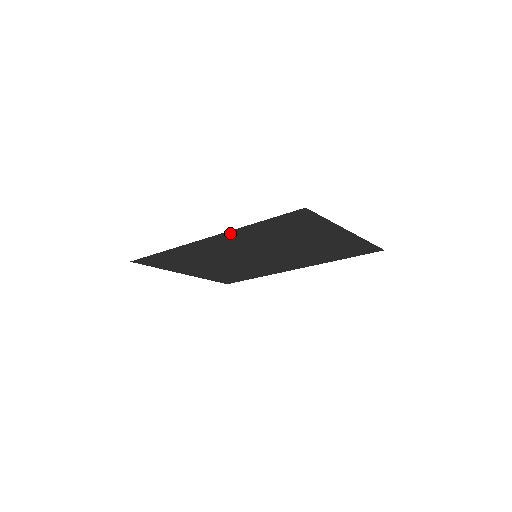
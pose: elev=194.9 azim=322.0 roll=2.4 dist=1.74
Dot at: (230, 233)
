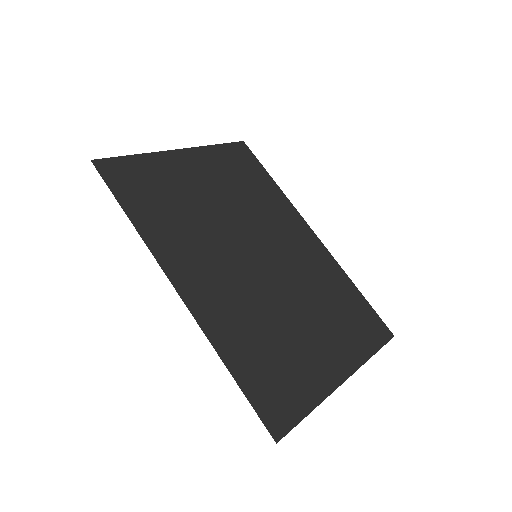
Dot at: (205, 322)
